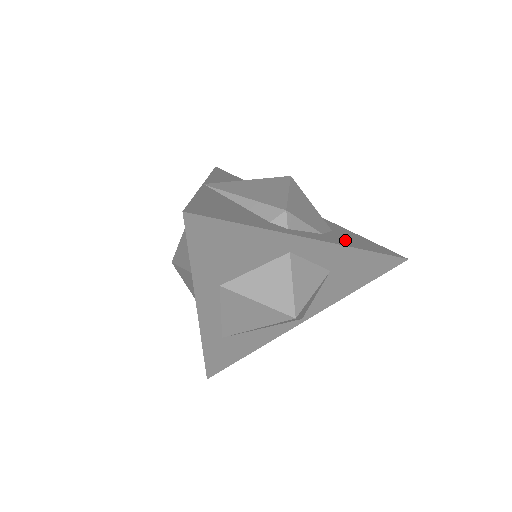
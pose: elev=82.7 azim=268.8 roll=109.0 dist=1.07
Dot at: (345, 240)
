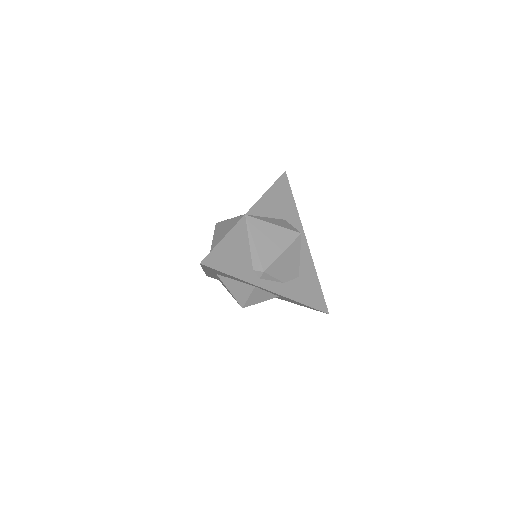
Dot at: (296, 290)
